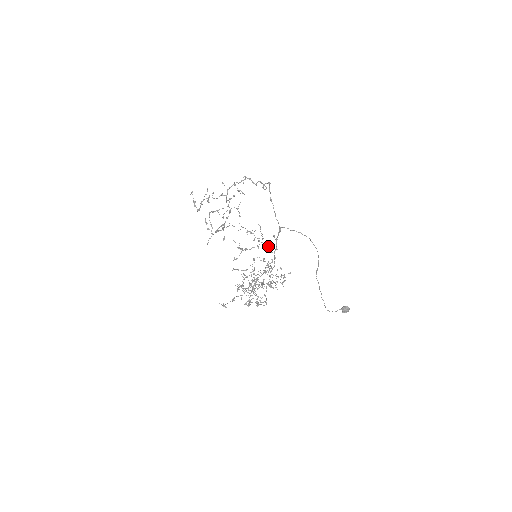
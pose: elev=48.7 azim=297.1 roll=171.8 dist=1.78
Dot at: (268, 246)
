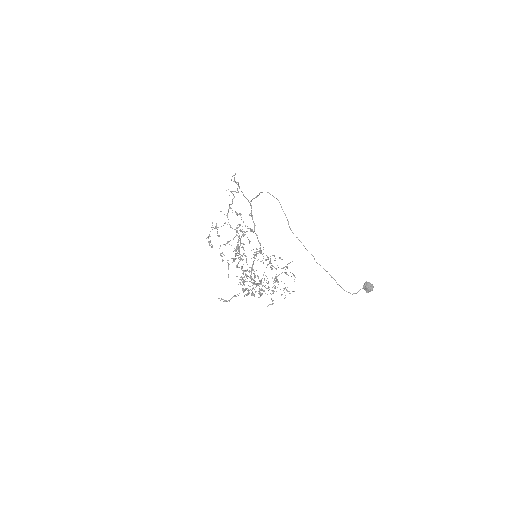
Dot at: (250, 229)
